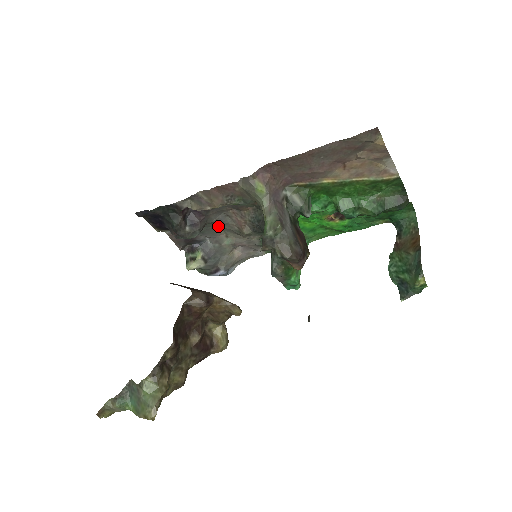
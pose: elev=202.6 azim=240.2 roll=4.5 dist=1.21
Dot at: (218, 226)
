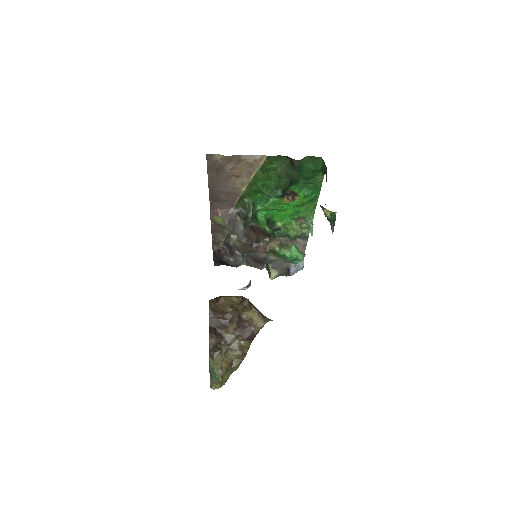
Dot at: occluded
